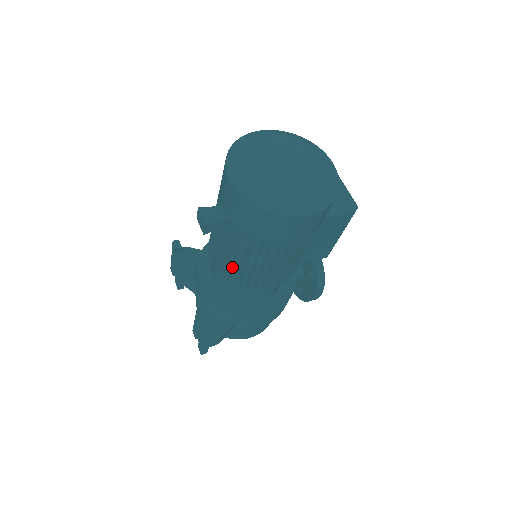
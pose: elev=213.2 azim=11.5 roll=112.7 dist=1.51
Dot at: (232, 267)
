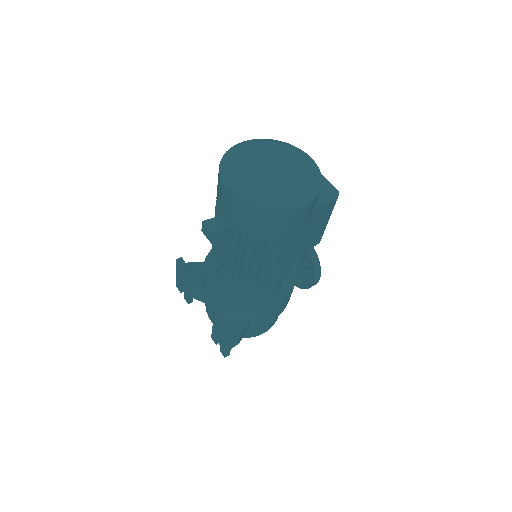
Dot at: (240, 269)
